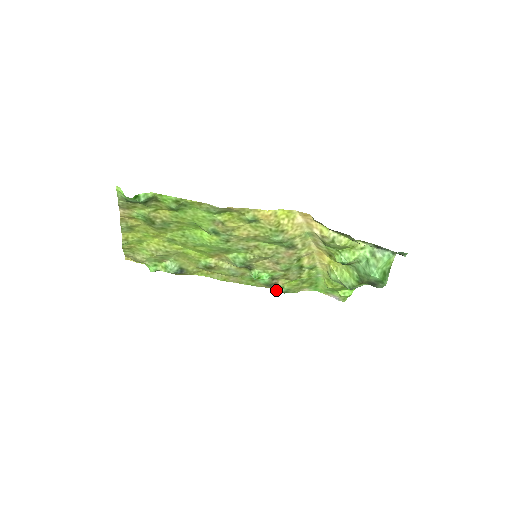
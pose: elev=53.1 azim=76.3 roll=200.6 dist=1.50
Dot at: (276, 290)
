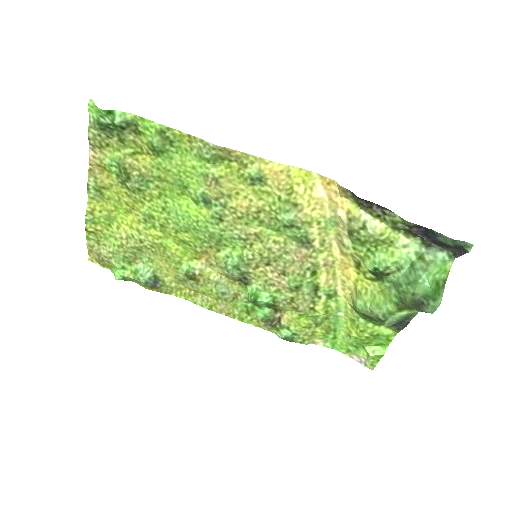
Dot at: (278, 334)
